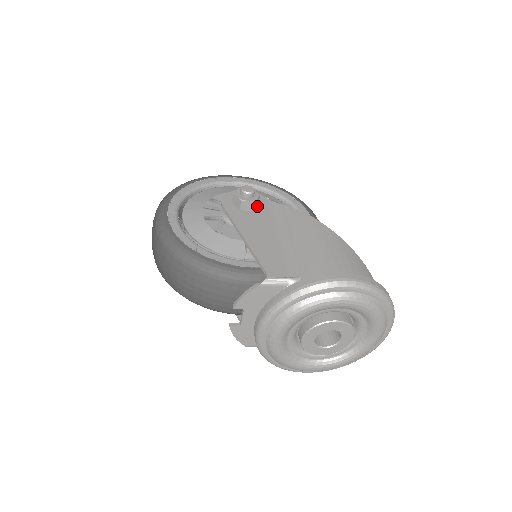
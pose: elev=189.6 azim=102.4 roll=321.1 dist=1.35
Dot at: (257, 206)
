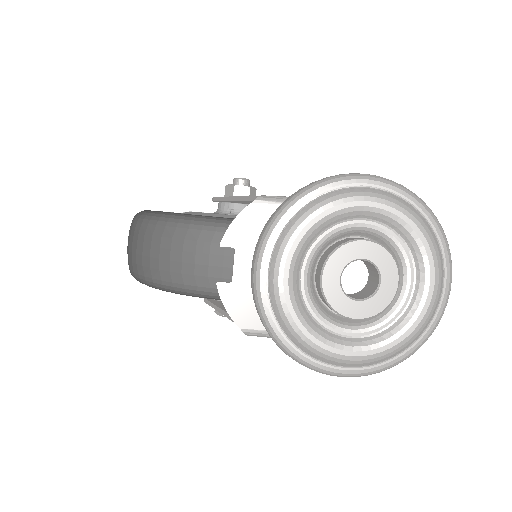
Dot at: occluded
